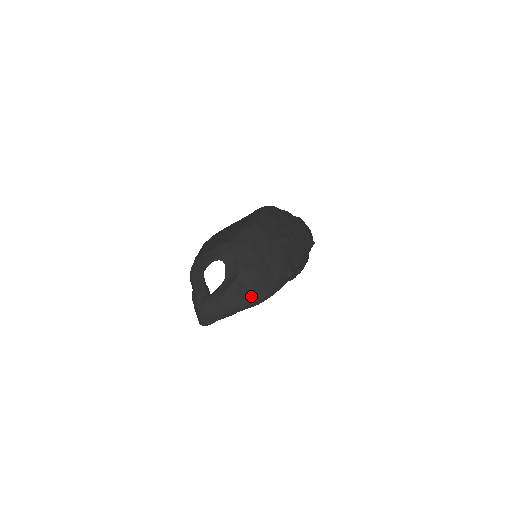
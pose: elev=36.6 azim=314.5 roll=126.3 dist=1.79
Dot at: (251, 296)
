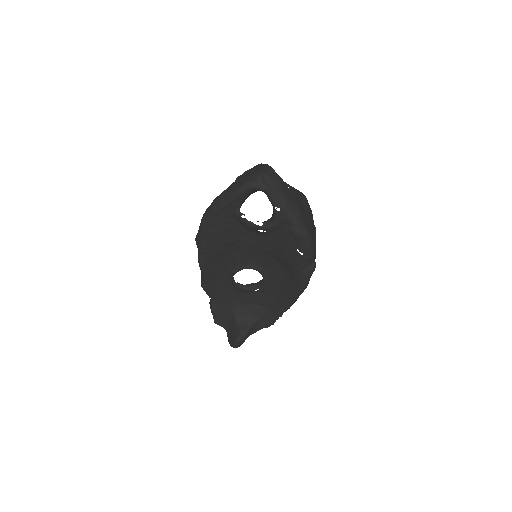
Dot at: (304, 218)
